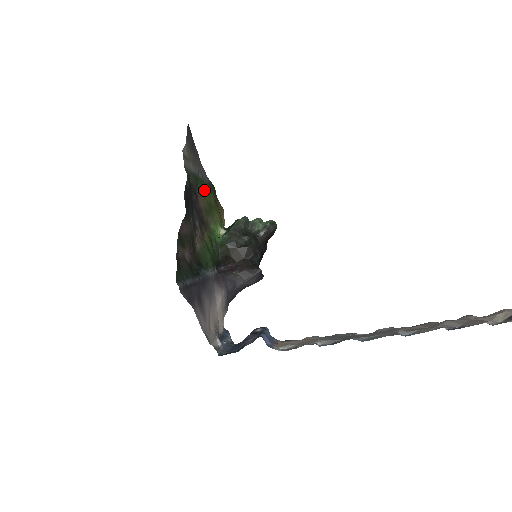
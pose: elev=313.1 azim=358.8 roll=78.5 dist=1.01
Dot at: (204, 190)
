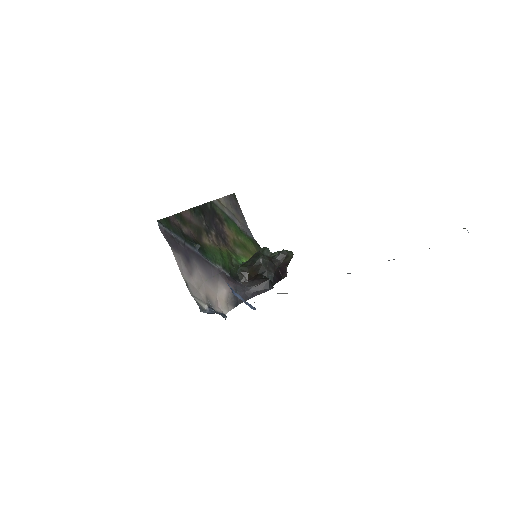
Dot at: (238, 232)
